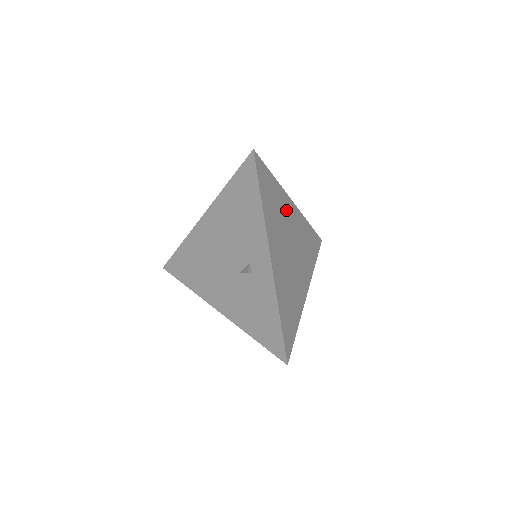
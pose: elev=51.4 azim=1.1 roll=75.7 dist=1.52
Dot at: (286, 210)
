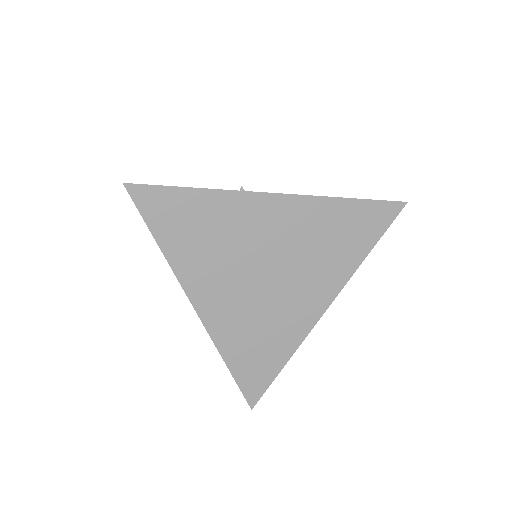
Dot at: (245, 219)
